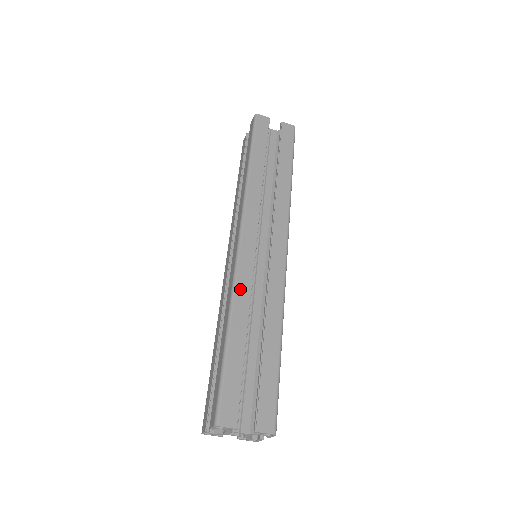
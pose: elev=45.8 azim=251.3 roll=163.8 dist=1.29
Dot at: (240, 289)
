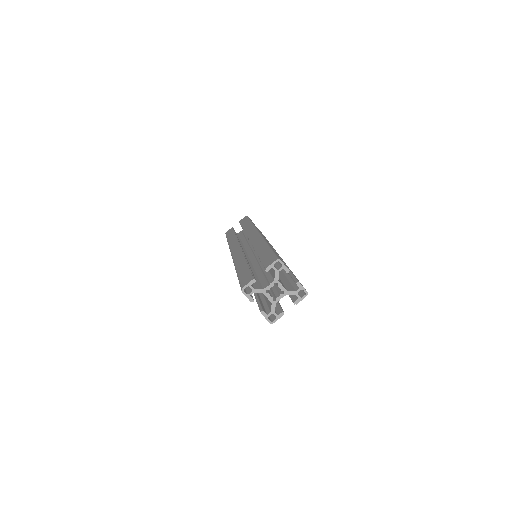
Dot at: occluded
